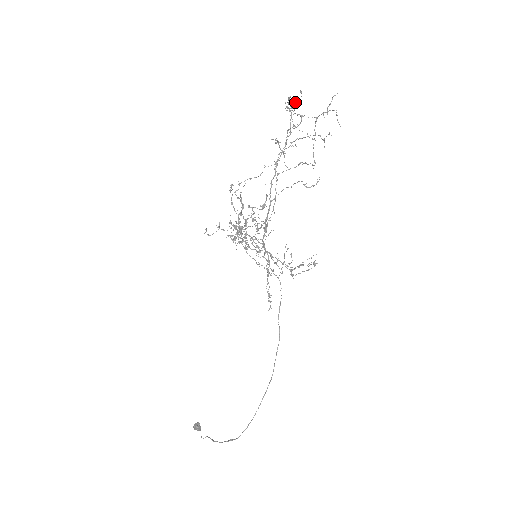
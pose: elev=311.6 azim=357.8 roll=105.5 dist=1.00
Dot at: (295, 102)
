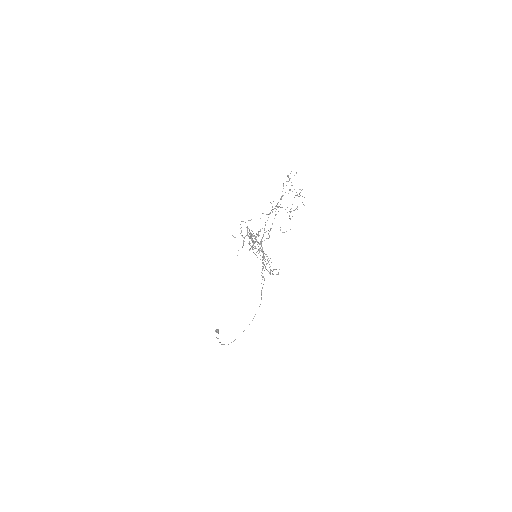
Dot at: occluded
